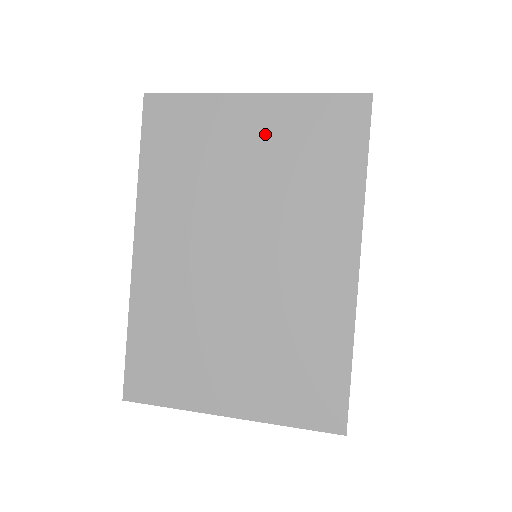
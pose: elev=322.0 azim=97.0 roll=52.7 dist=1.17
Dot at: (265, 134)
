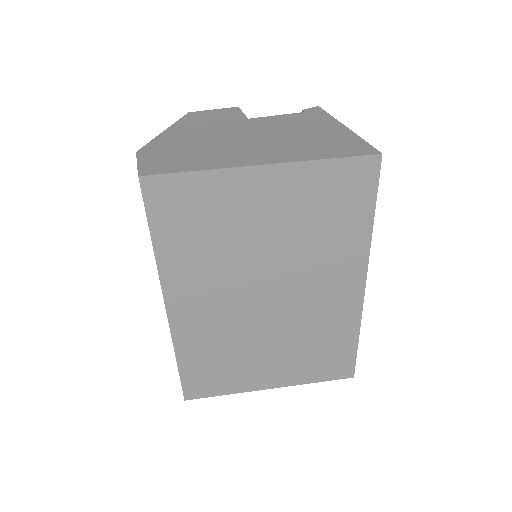
Dot at: (281, 201)
